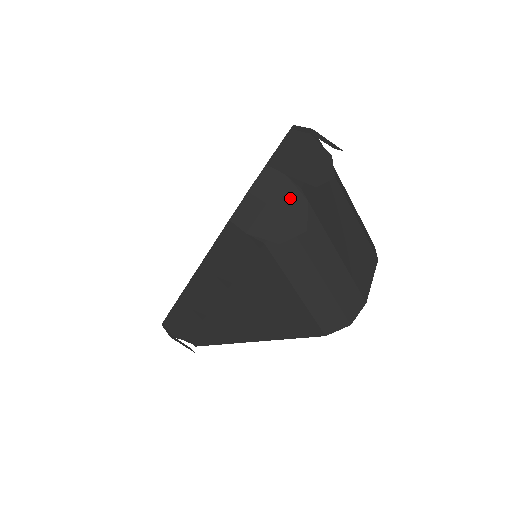
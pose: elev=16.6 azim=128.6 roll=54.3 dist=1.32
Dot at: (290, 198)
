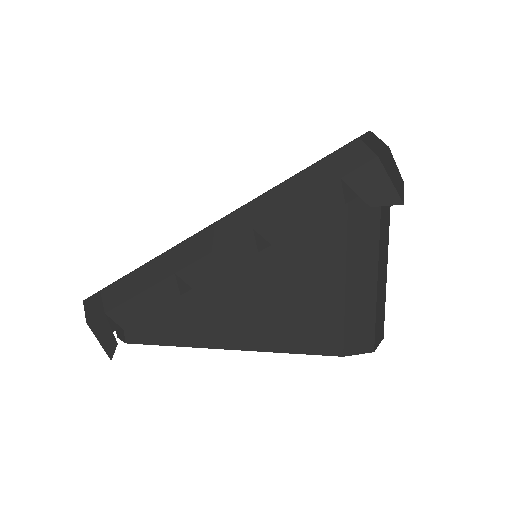
Dot at: (393, 167)
